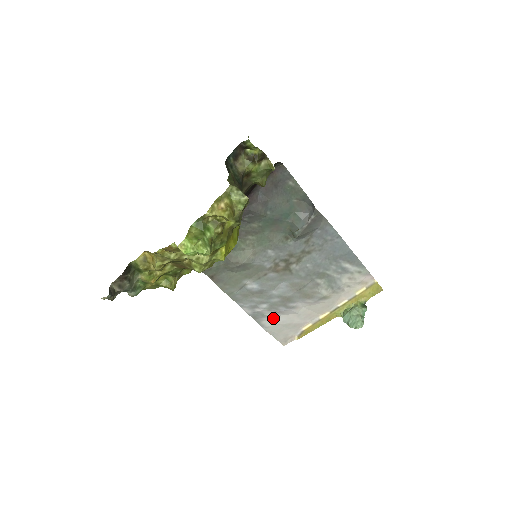
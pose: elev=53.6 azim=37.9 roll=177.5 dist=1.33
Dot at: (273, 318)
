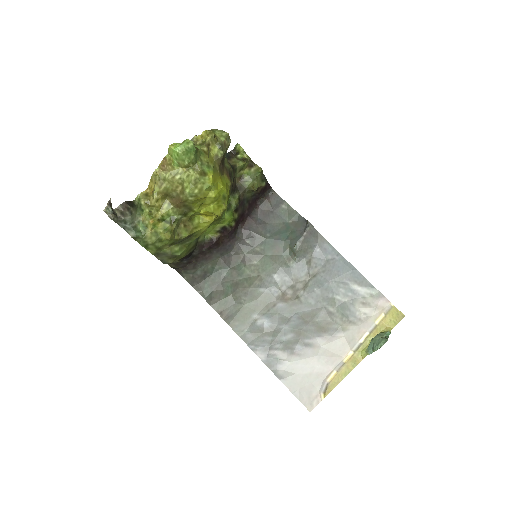
Dot at: (290, 365)
